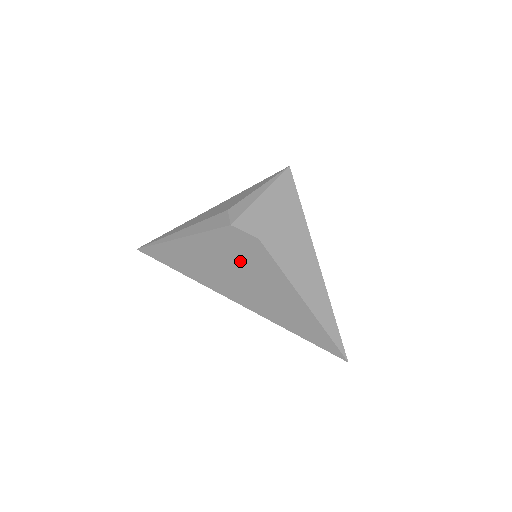
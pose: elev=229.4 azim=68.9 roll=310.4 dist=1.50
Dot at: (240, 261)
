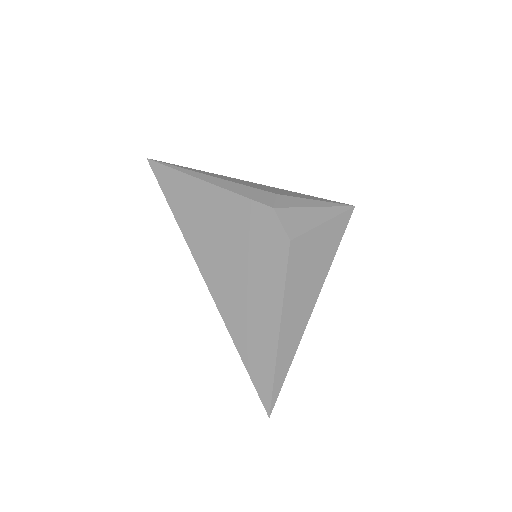
Dot at: (249, 246)
